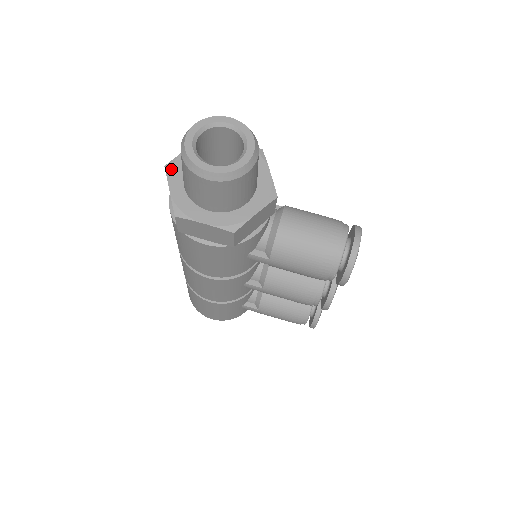
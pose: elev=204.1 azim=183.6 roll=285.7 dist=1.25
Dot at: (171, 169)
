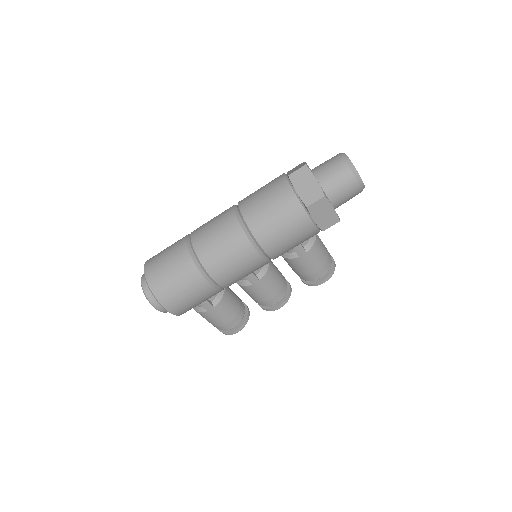
Dot at: occluded
